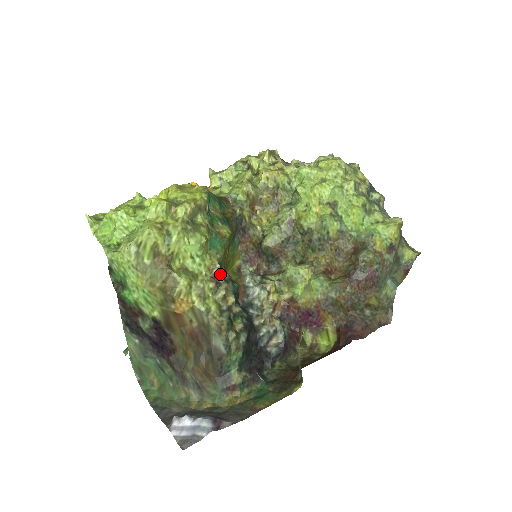
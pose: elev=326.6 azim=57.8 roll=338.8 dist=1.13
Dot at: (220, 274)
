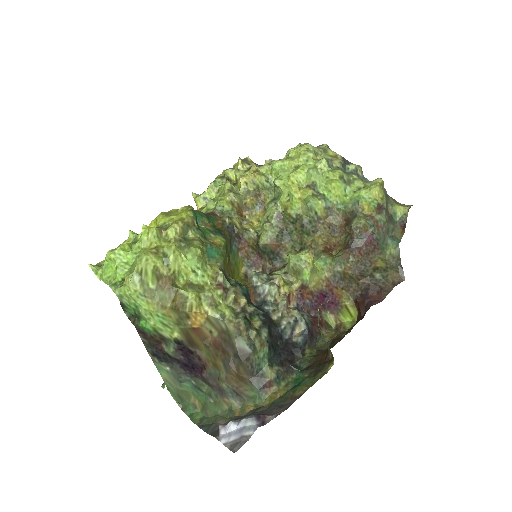
Dot at: (225, 280)
